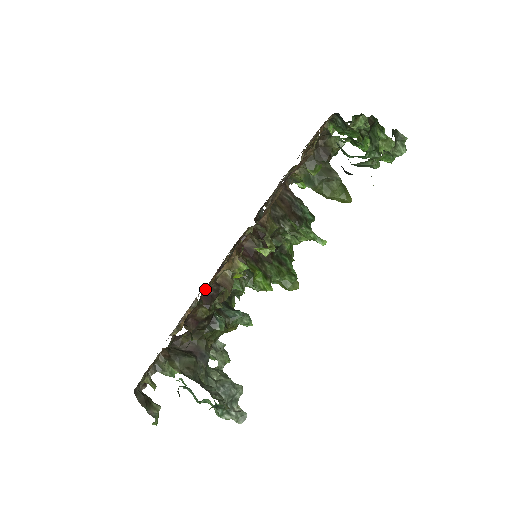
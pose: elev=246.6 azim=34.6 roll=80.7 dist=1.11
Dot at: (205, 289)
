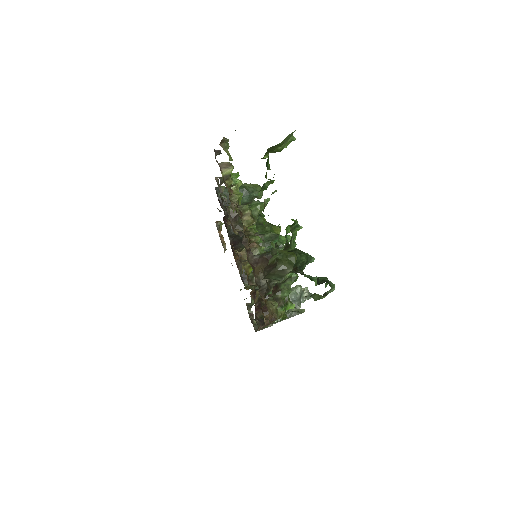
Dot at: occluded
